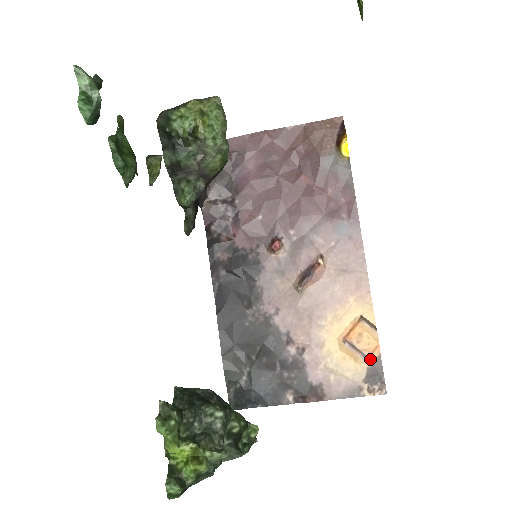
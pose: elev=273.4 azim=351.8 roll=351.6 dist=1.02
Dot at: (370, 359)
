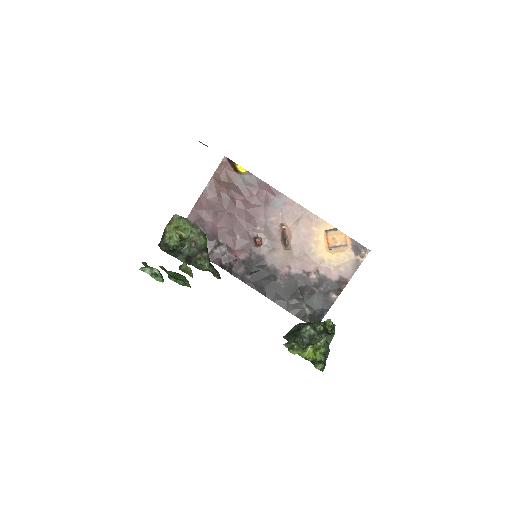
Dot at: (348, 244)
